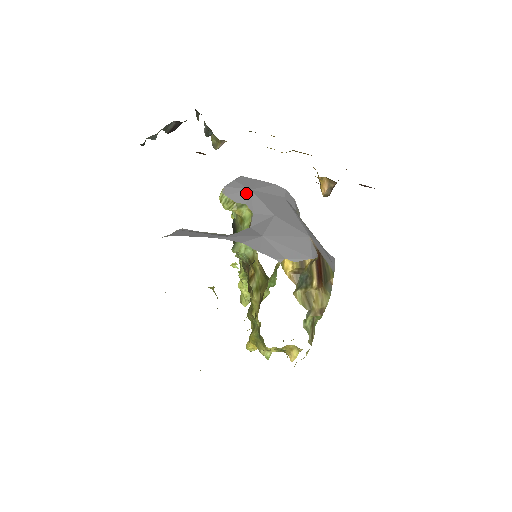
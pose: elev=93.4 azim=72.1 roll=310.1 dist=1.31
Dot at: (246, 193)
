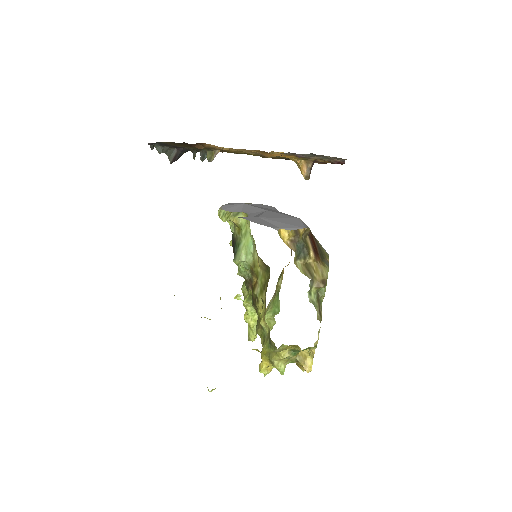
Dot at: (240, 206)
